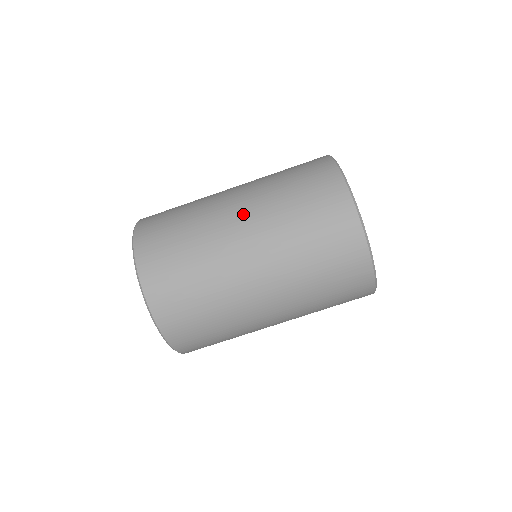
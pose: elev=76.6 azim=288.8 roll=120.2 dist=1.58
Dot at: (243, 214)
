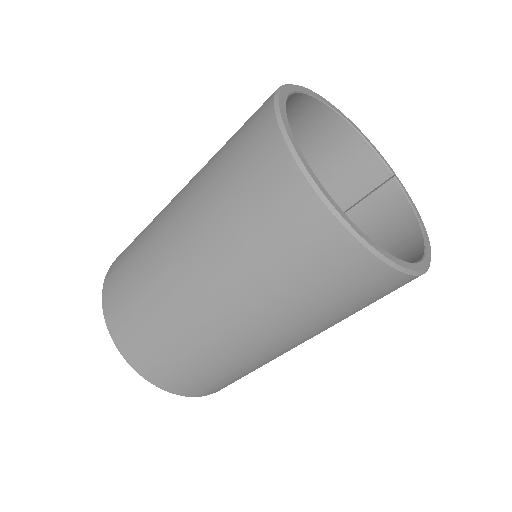
Dot at: (182, 242)
